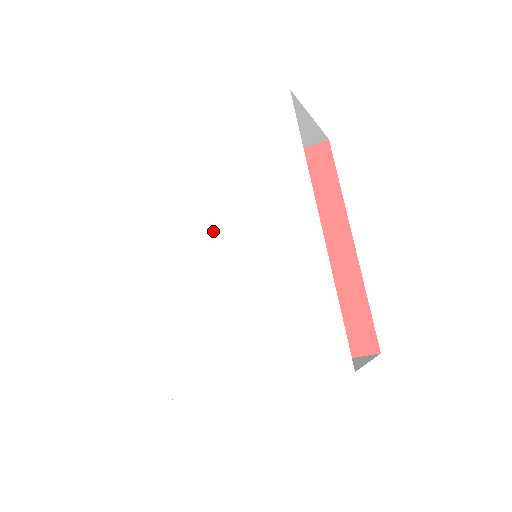
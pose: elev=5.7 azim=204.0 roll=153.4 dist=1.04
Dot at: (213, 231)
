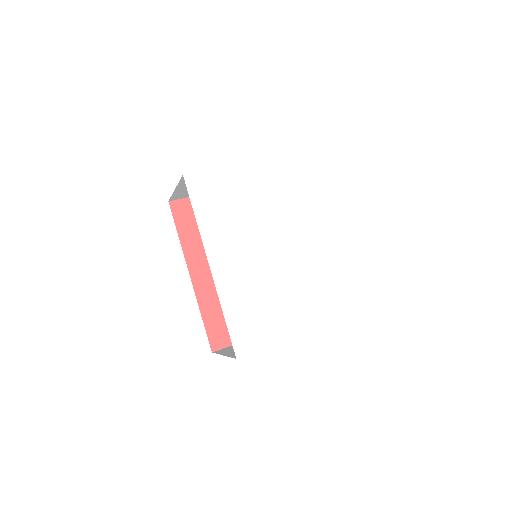
Dot at: (262, 236)
